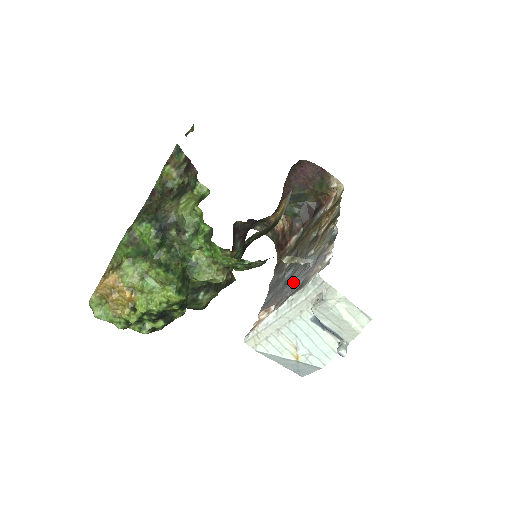
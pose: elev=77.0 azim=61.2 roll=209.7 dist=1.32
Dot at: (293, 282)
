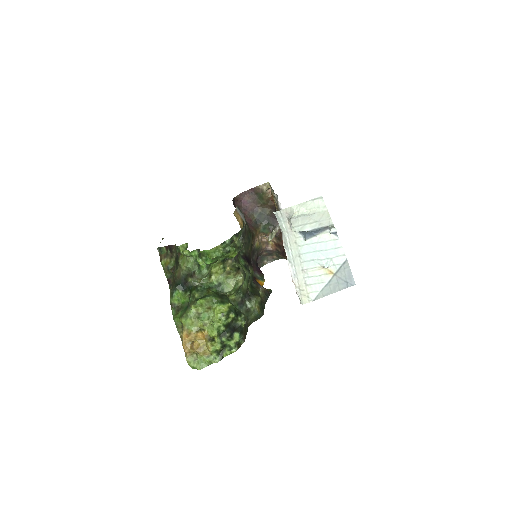
Dot at: occluded
